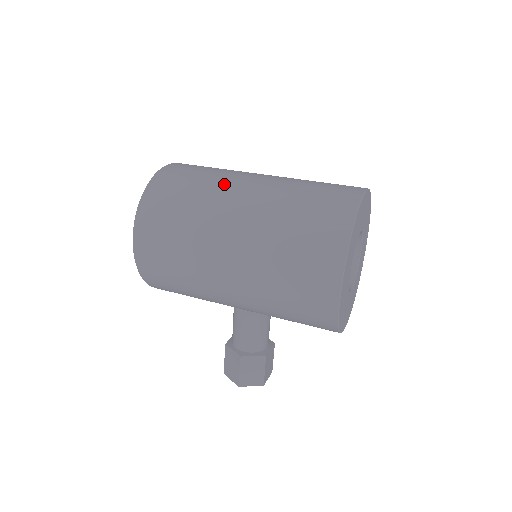
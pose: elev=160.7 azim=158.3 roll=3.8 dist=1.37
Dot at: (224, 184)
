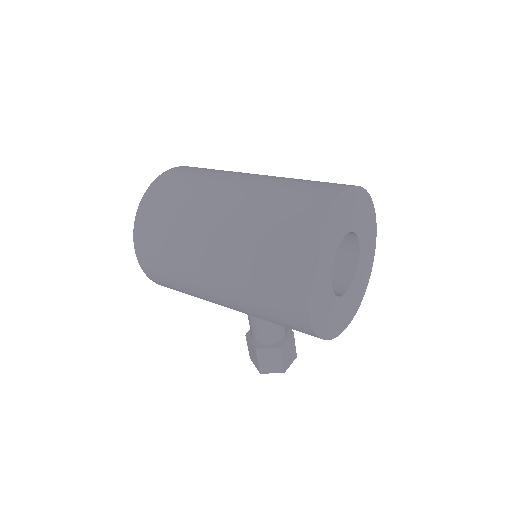
Dot at: (203, 197)
